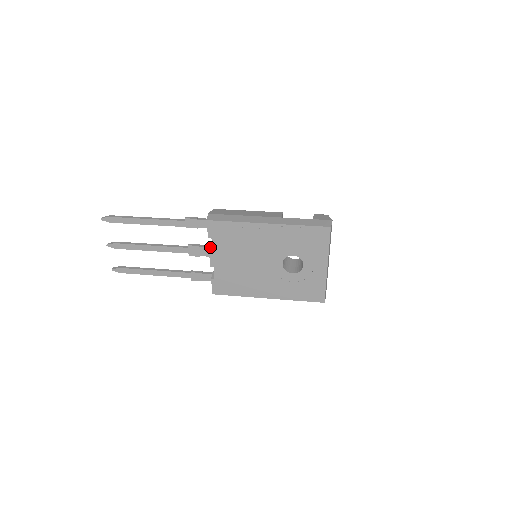
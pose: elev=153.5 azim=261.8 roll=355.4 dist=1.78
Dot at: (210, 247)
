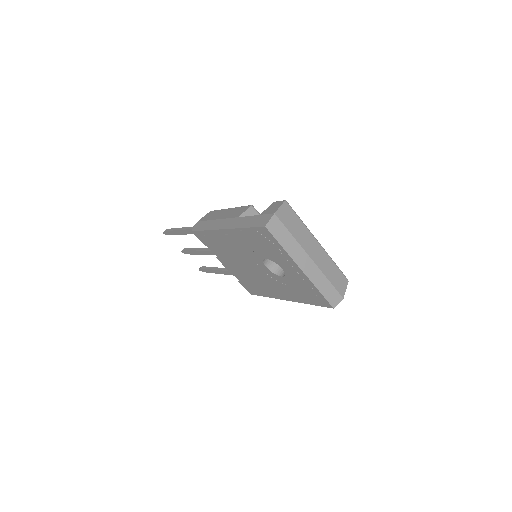
Dot at: occluded
